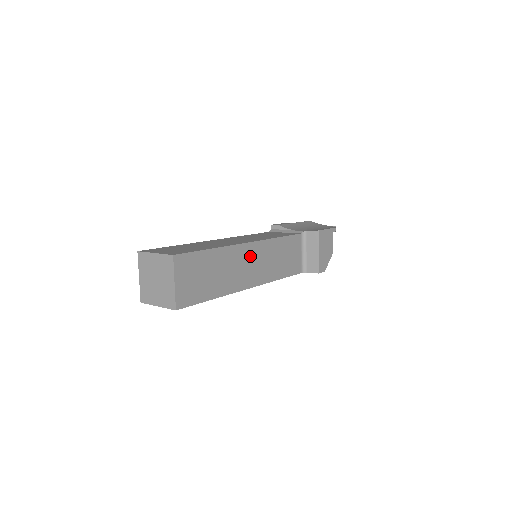
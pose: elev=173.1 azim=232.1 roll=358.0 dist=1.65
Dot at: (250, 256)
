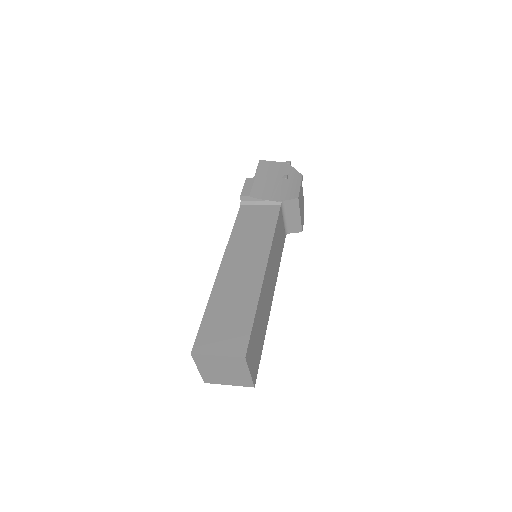
Dot at: (268, 277)
